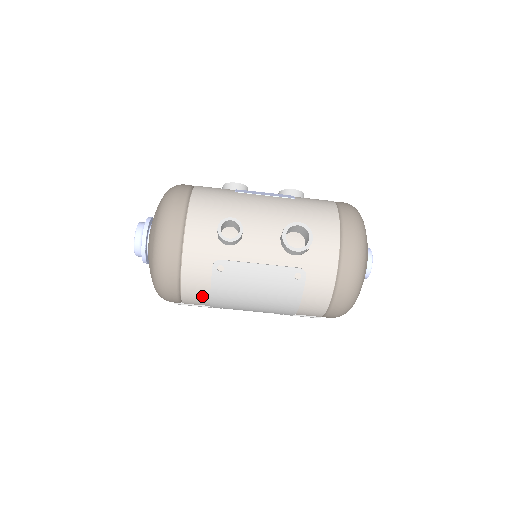
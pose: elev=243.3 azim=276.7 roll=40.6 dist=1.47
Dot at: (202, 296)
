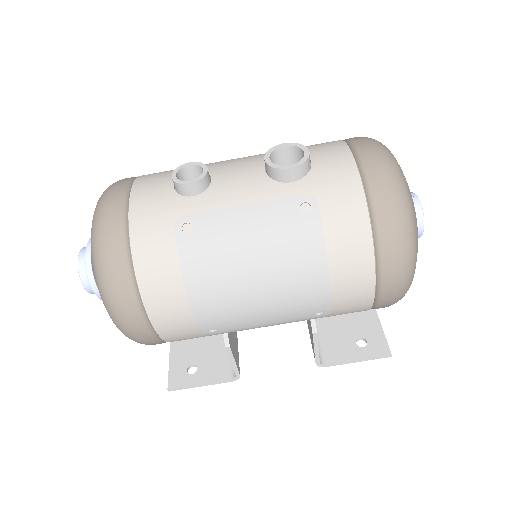
Dot at: (174, 292)
